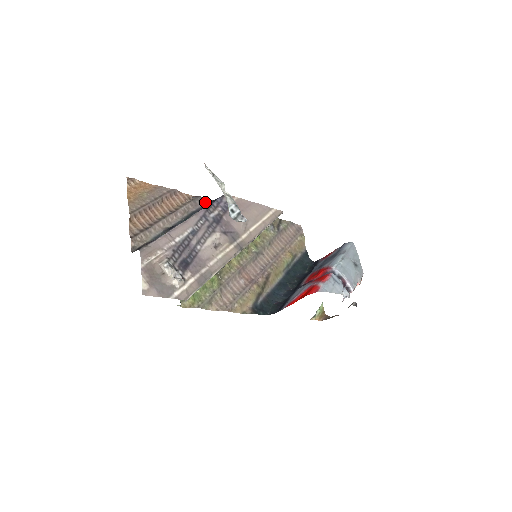
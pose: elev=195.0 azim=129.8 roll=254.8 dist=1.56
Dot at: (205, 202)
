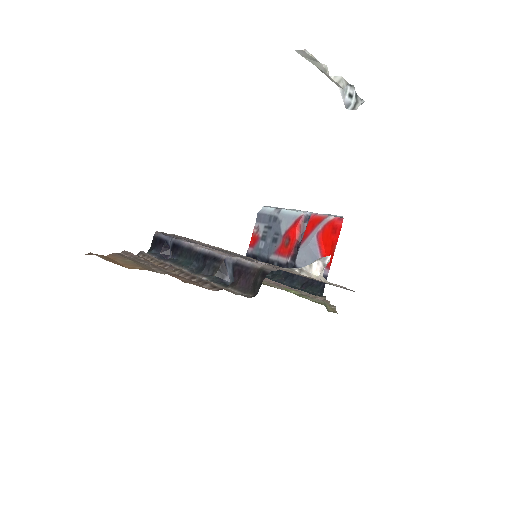
Dot at: occluded
